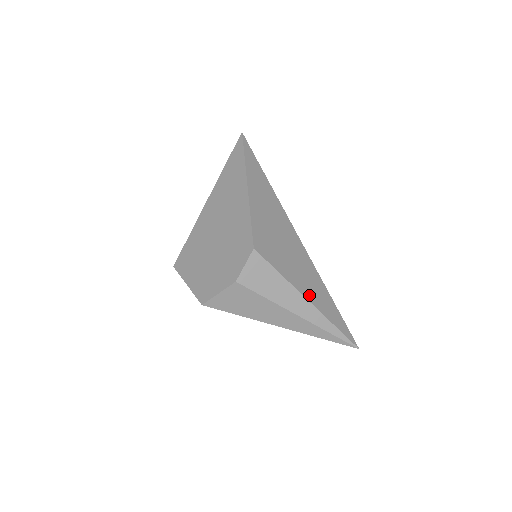
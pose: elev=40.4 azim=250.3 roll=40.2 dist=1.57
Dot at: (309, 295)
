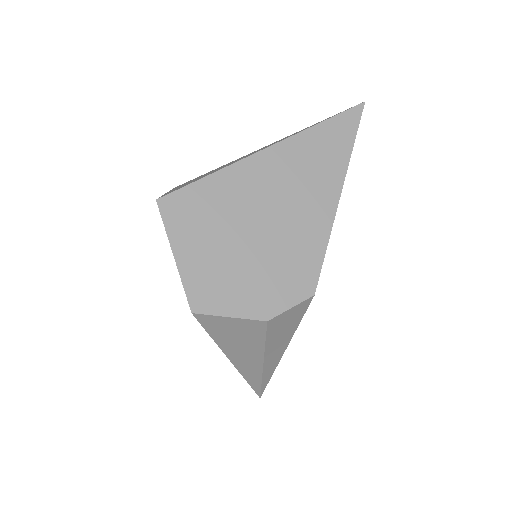
Dot at: occluded
